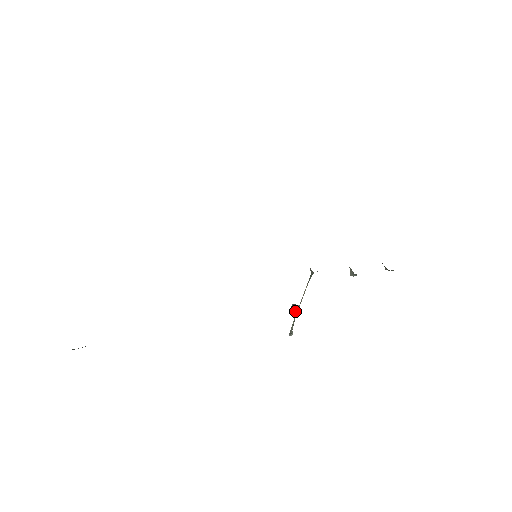
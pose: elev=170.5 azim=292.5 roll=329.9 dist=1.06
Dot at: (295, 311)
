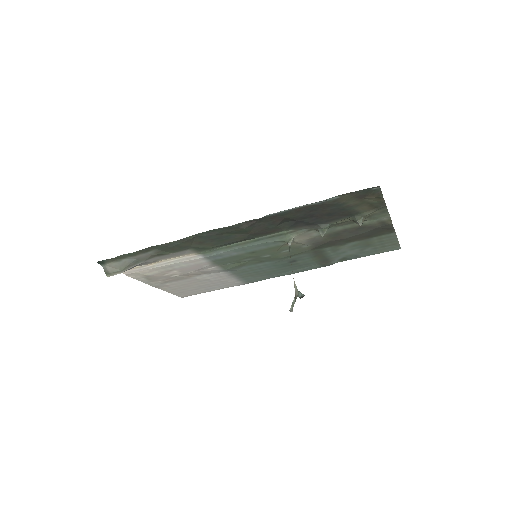
Dot at: (297, 294)
